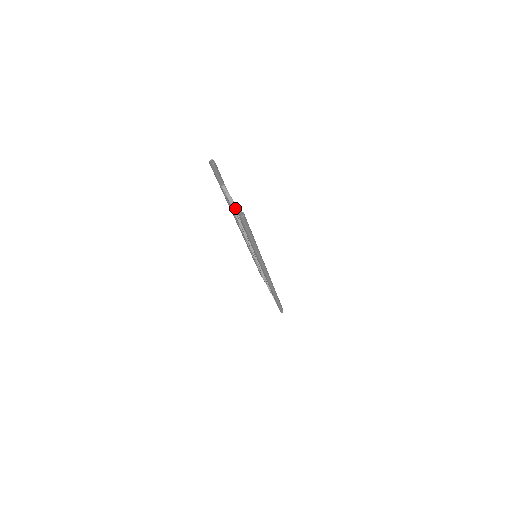
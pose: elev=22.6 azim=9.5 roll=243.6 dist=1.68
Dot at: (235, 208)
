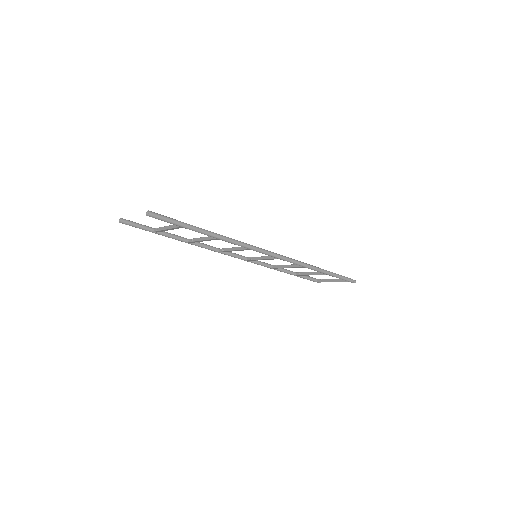
Dot at: (167, 228)
